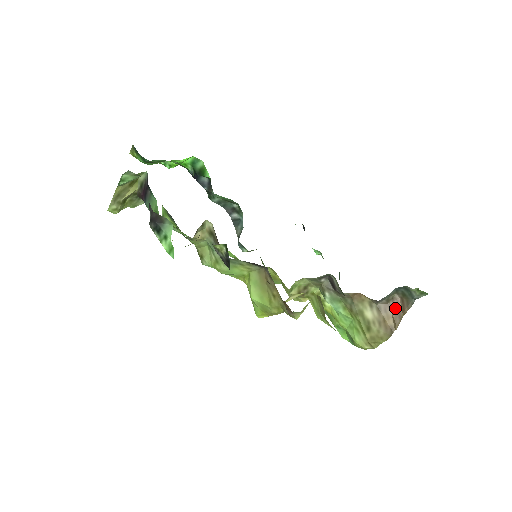
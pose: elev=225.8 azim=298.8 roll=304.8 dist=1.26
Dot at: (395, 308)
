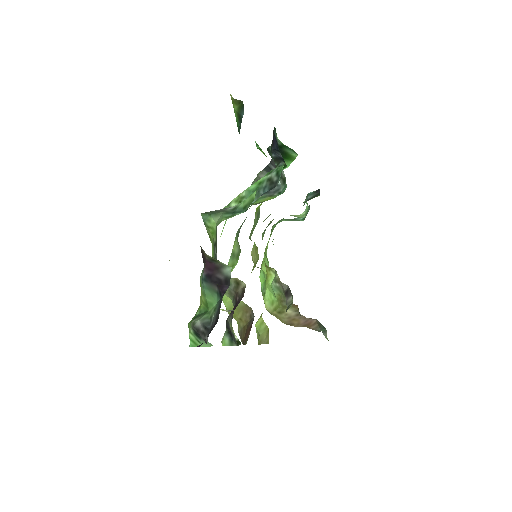
Dot at: (307, 322)
